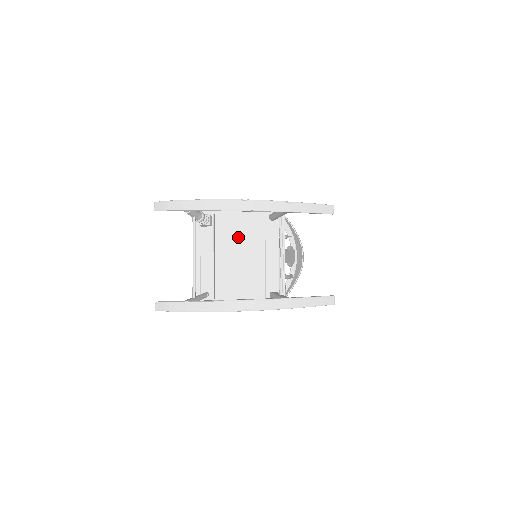
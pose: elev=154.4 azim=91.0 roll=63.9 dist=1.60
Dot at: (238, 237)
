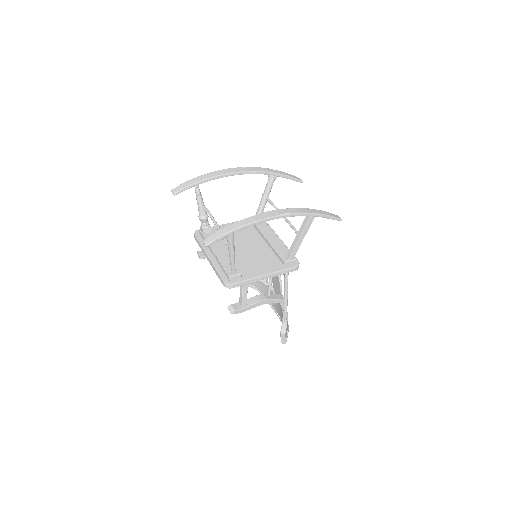
Dot at: (237, 238)
